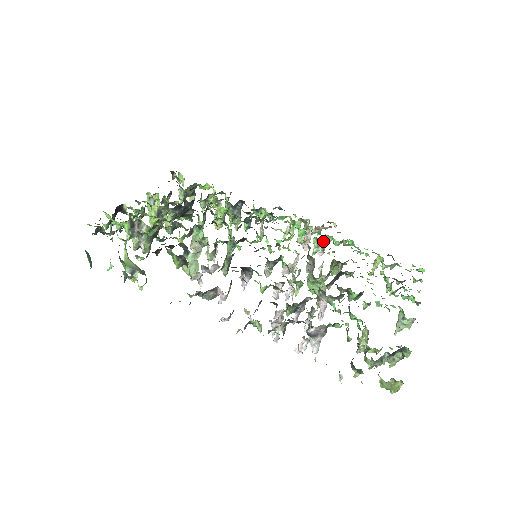
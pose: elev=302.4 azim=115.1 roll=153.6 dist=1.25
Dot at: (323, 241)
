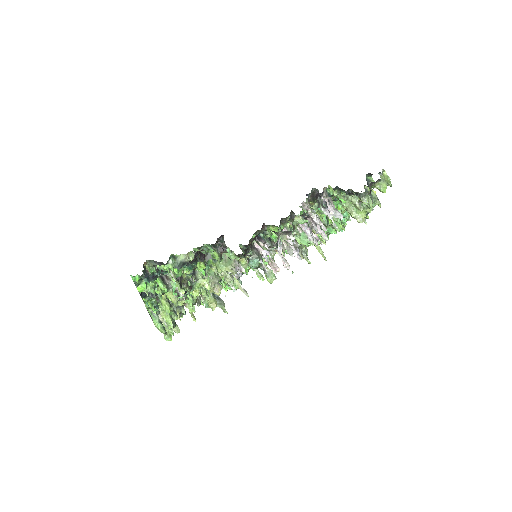
Dot at: (281, 258)
